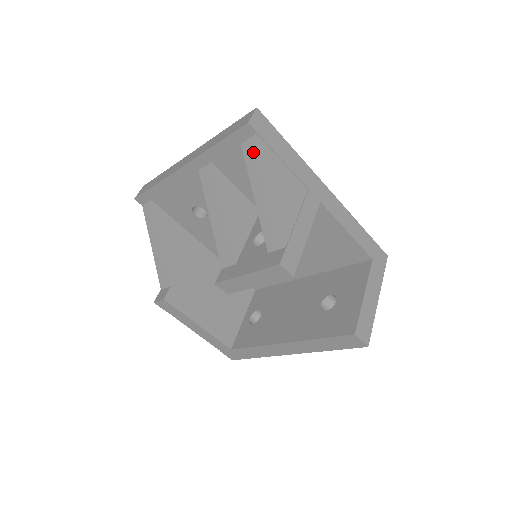
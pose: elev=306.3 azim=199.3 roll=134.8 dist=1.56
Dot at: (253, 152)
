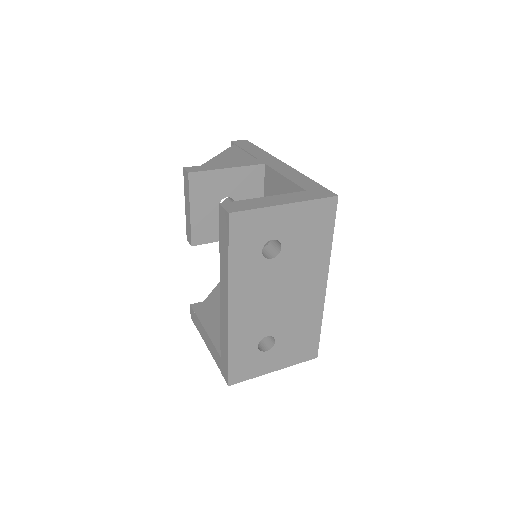
Dot at: occluded
